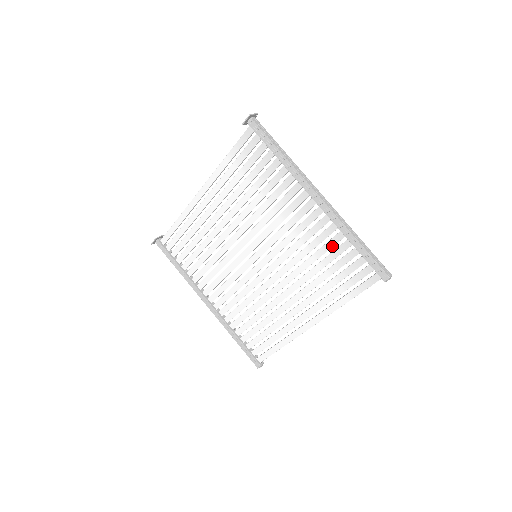
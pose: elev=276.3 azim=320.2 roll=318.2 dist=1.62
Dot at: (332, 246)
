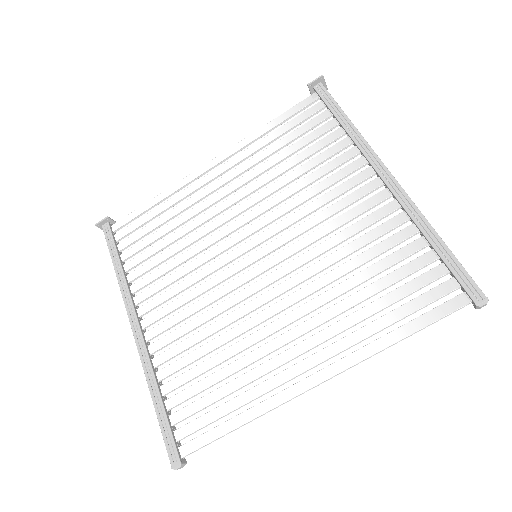
Dot at: (392, 245)
